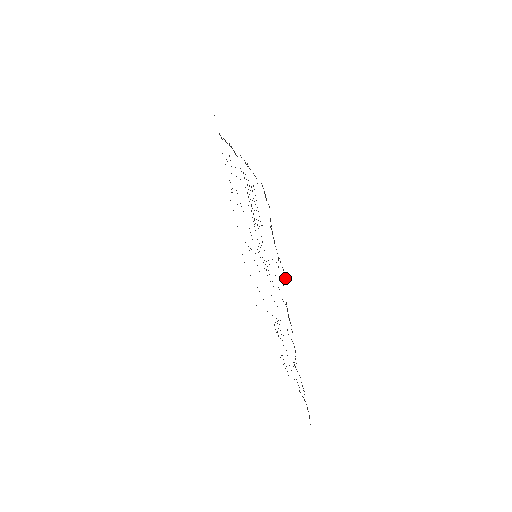
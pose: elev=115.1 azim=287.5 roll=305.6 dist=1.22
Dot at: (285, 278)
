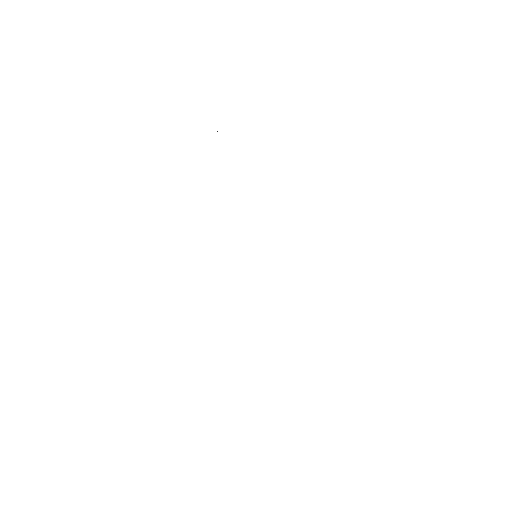
Dot at: occluded
